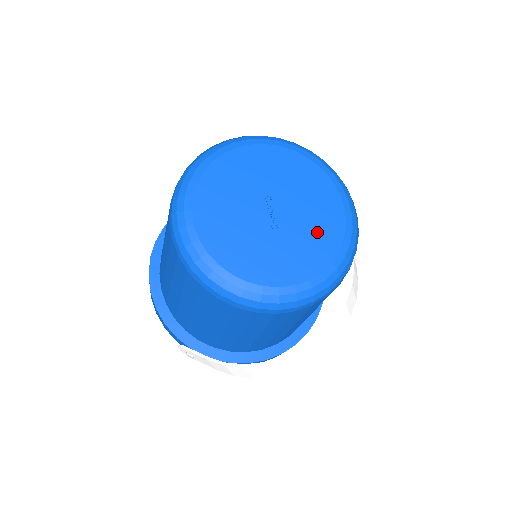
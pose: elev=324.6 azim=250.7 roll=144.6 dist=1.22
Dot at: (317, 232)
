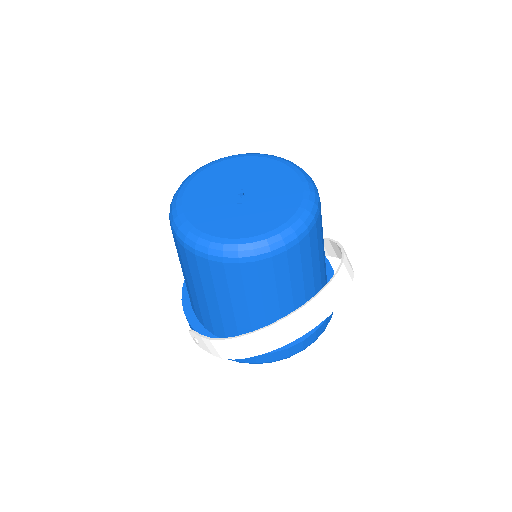
Dot at: (273, 209)
